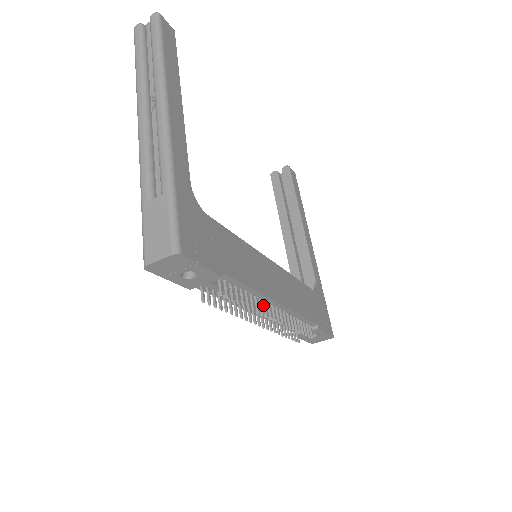
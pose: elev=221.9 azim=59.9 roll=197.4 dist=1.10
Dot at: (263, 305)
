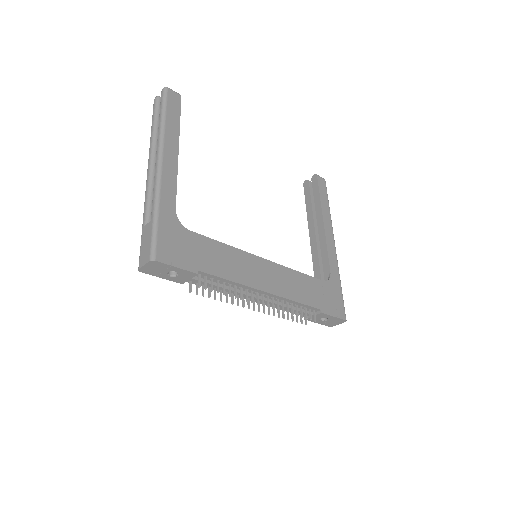
Dot at: (254, 294)
